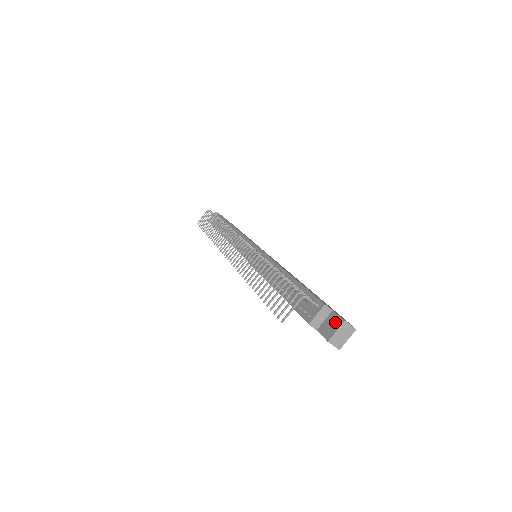
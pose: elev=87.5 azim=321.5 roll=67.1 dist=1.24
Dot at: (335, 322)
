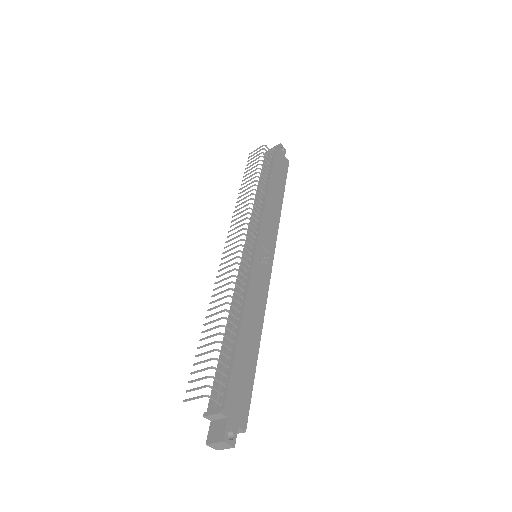
Dot at: (220, 433)
